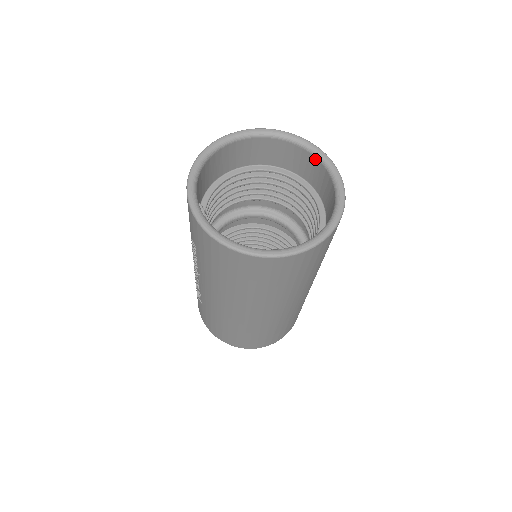
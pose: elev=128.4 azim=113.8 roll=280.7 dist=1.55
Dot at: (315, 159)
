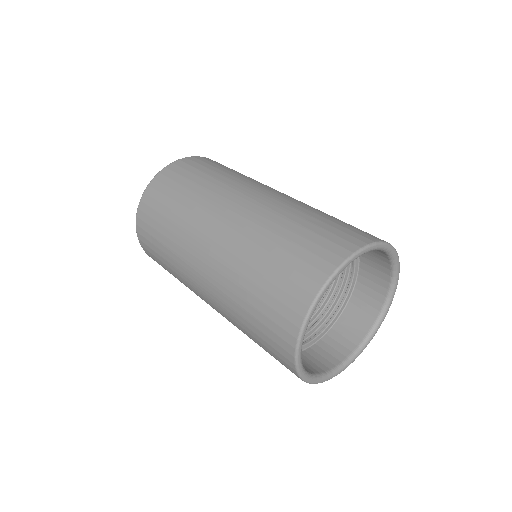
Dot at: occluded
